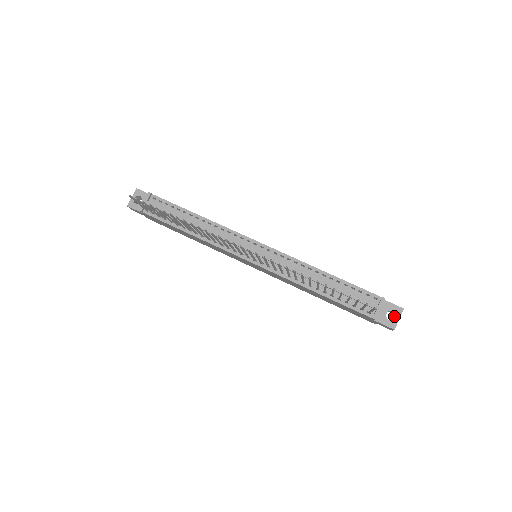
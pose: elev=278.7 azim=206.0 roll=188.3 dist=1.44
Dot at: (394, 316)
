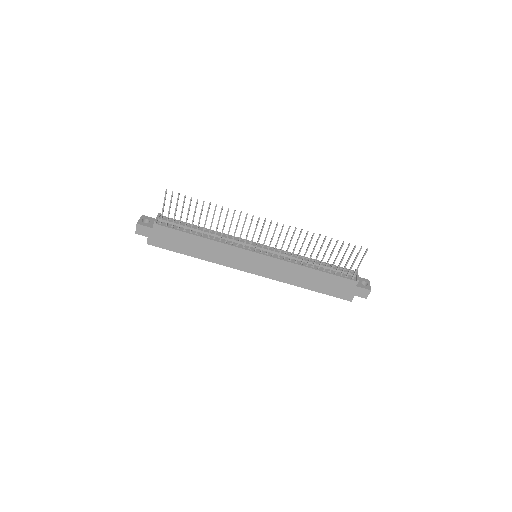
Dot at: occluded
